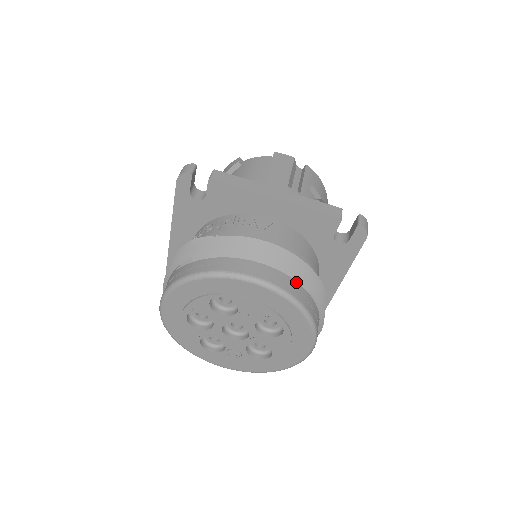
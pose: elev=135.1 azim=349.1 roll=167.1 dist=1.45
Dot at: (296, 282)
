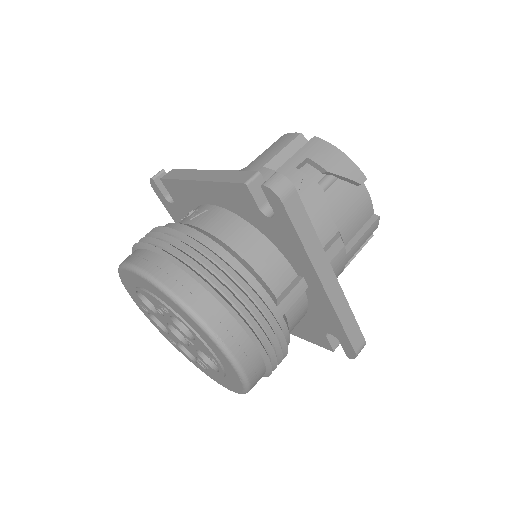
Dot at: (178, 268)
